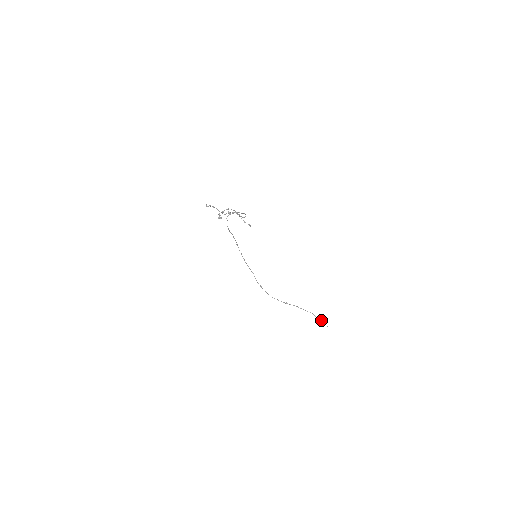
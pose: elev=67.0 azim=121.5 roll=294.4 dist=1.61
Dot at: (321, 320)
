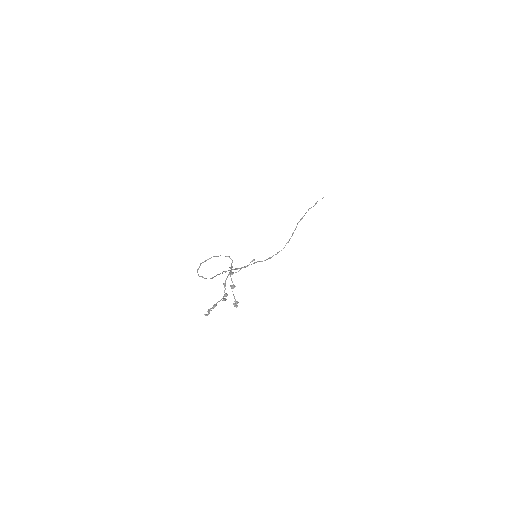
Dot at: occluded
